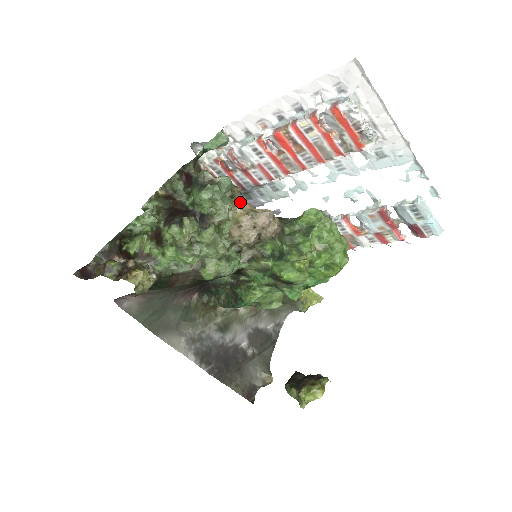
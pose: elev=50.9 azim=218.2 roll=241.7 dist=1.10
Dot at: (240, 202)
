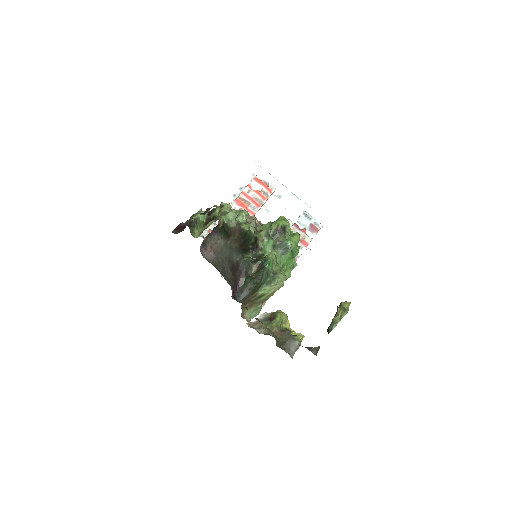
Dot at: occluded
